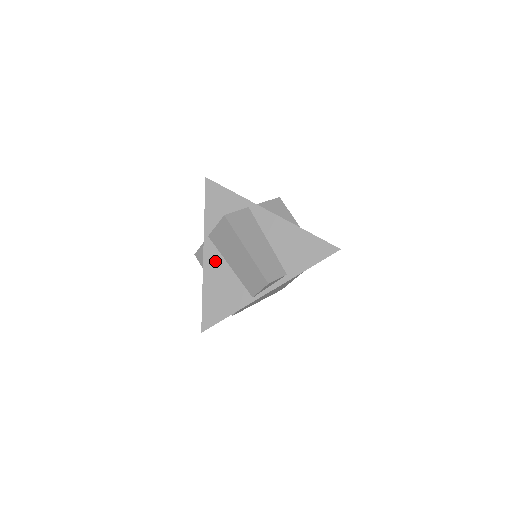
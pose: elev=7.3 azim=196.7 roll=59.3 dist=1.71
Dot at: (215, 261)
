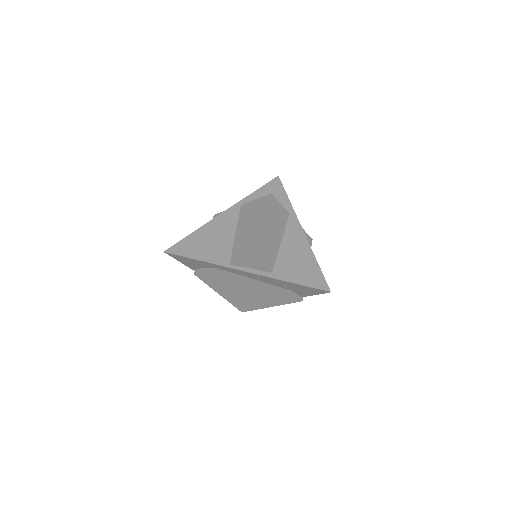
Dot at: (228, 221)
